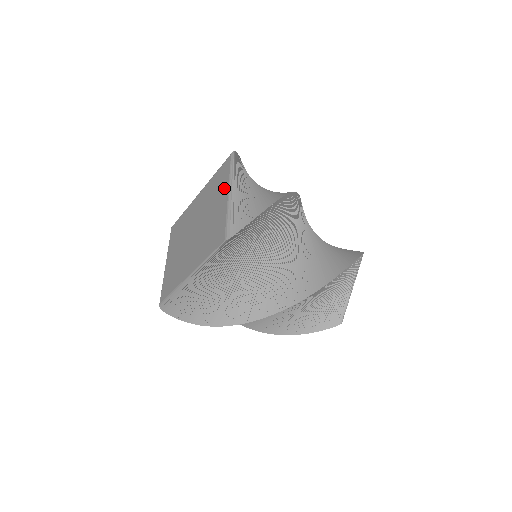
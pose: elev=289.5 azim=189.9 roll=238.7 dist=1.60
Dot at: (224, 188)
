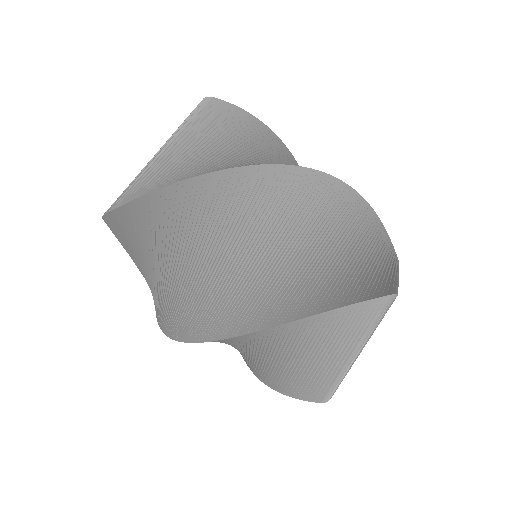
Dot at: occluded
